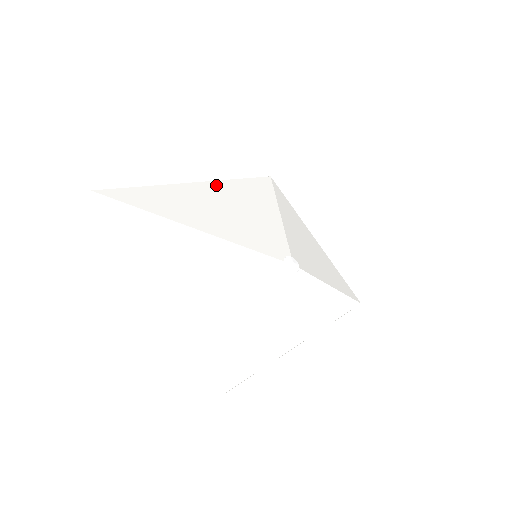
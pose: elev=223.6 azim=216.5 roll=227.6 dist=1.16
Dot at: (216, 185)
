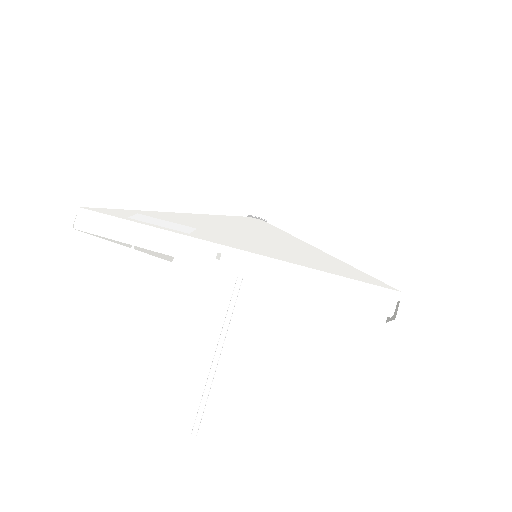
Dot at: occluded
